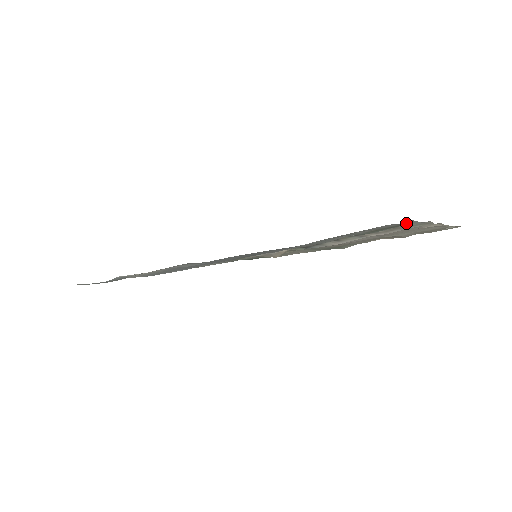
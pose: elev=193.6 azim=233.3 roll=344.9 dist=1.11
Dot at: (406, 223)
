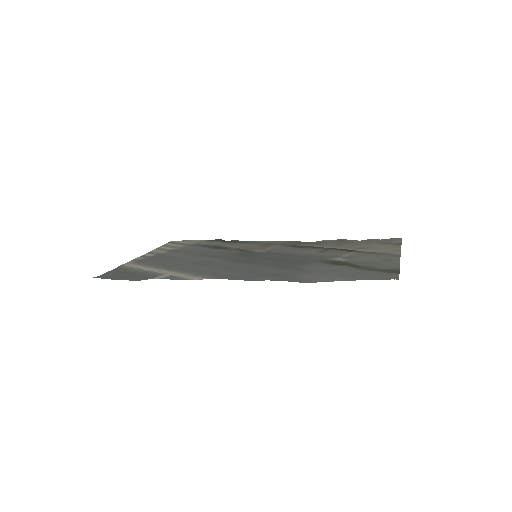
Dot at: (396, 268)
